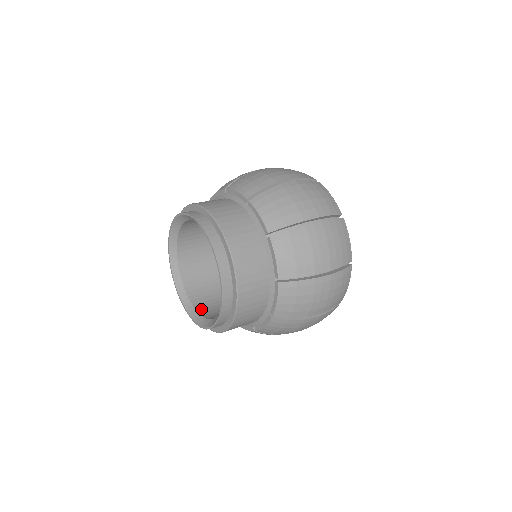
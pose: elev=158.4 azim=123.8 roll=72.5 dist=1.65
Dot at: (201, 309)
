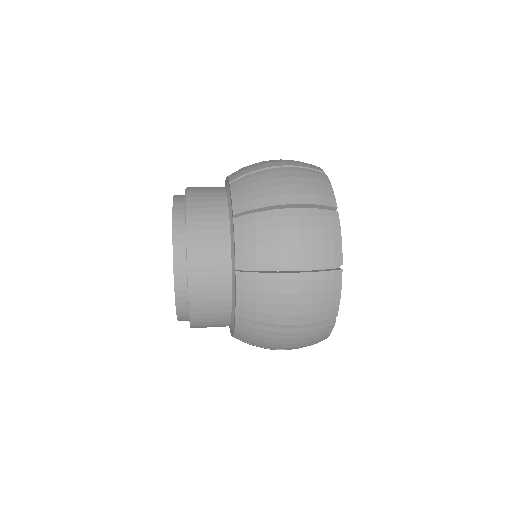
Dot at: occluded
